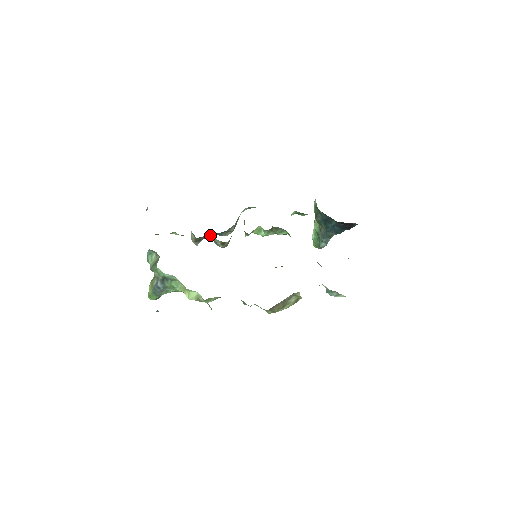
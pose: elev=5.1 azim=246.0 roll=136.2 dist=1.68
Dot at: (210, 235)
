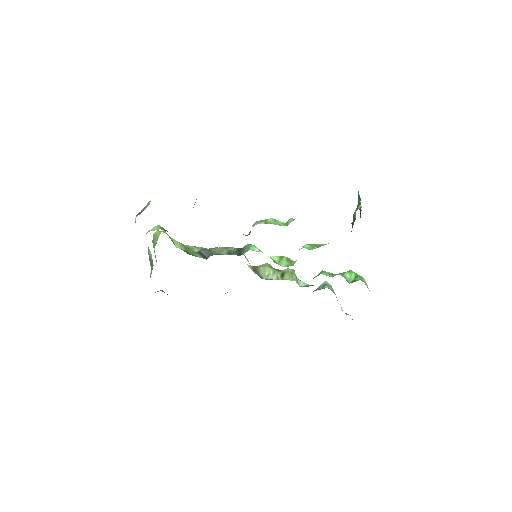
Dot at: occluded
